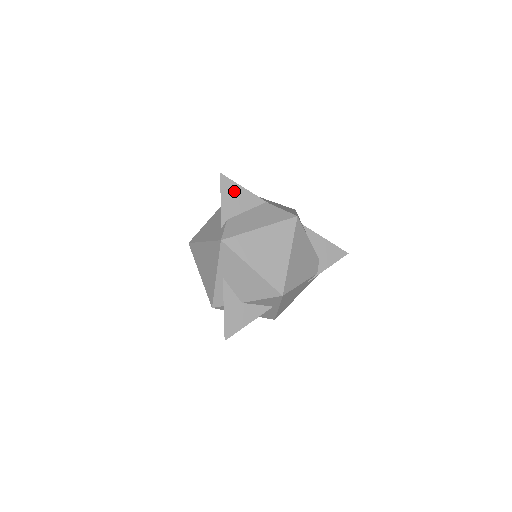
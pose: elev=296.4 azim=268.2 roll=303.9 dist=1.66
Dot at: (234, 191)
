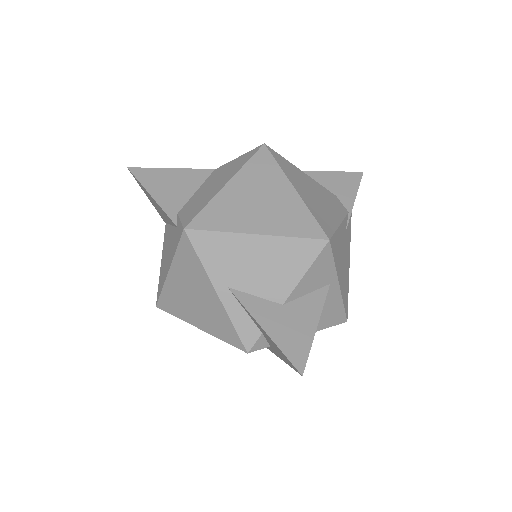
Dot at: (162, 178)
